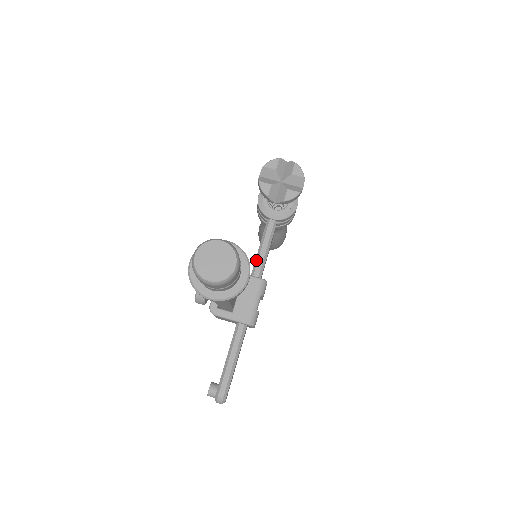
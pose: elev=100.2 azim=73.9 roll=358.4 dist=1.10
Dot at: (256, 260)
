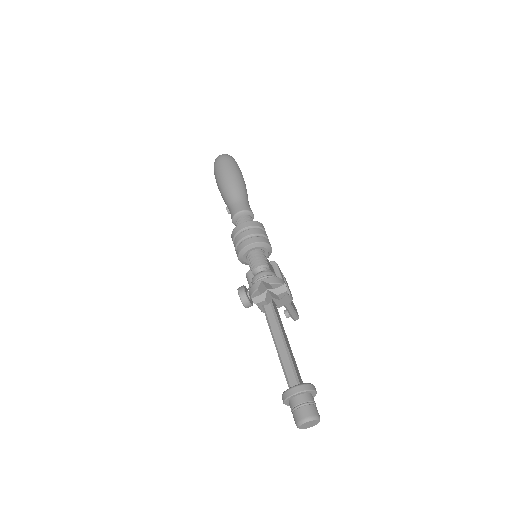
Dot at: occluded
